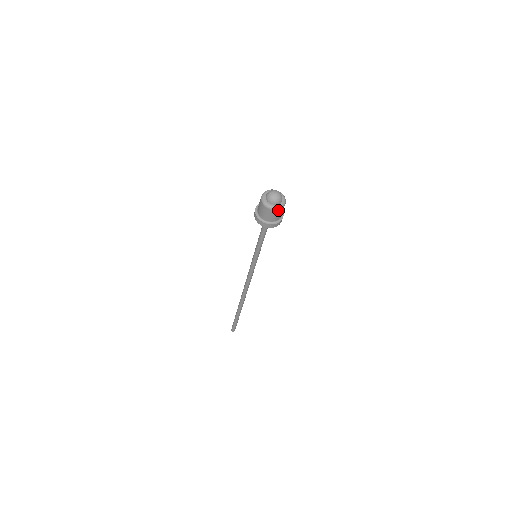
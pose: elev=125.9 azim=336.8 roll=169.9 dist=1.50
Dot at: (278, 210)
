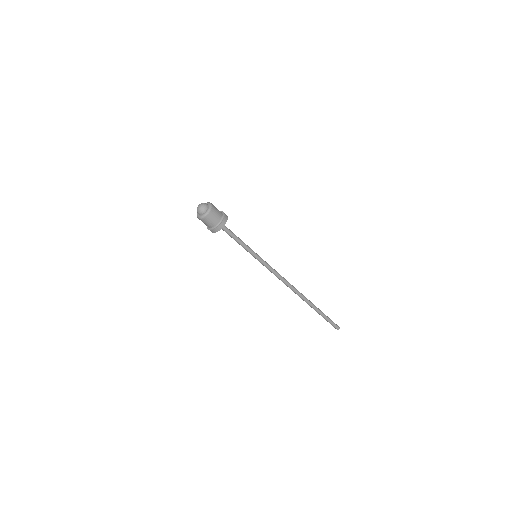
Dot at: (207, 216)
